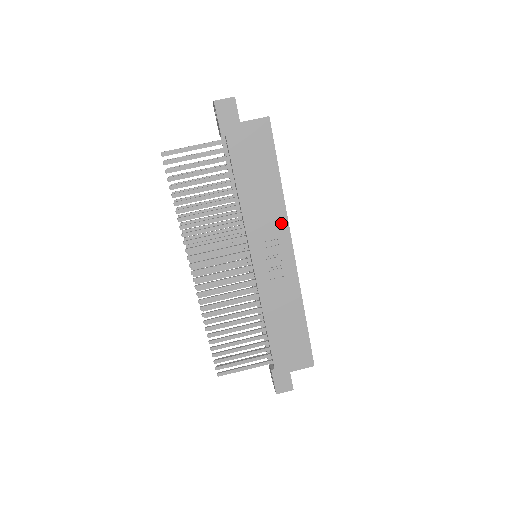
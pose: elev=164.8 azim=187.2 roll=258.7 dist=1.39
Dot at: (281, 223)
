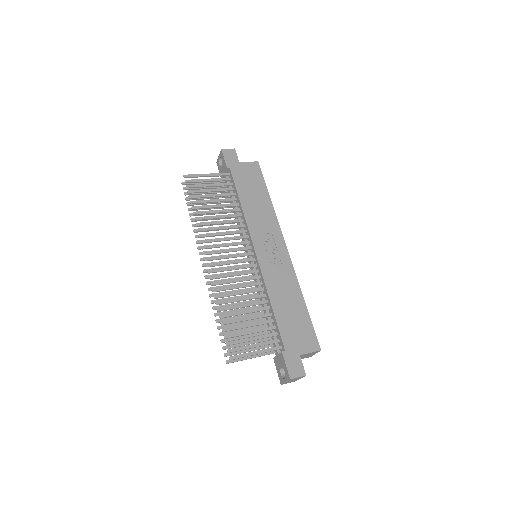
Dot at: (274, 226)
